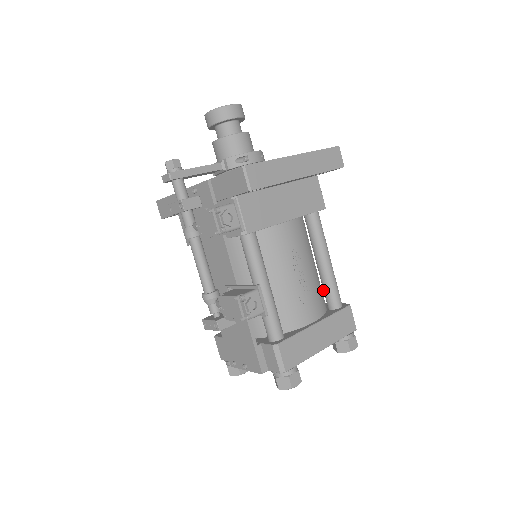
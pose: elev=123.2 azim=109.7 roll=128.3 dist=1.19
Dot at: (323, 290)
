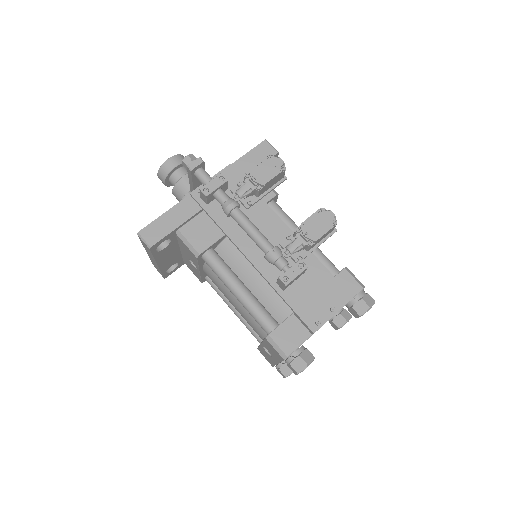
Dot at: occluded
